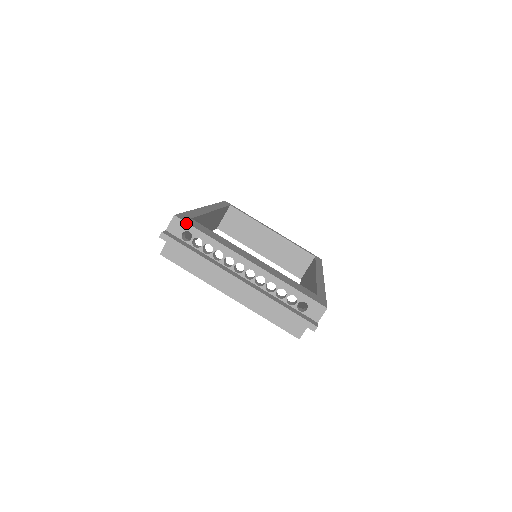
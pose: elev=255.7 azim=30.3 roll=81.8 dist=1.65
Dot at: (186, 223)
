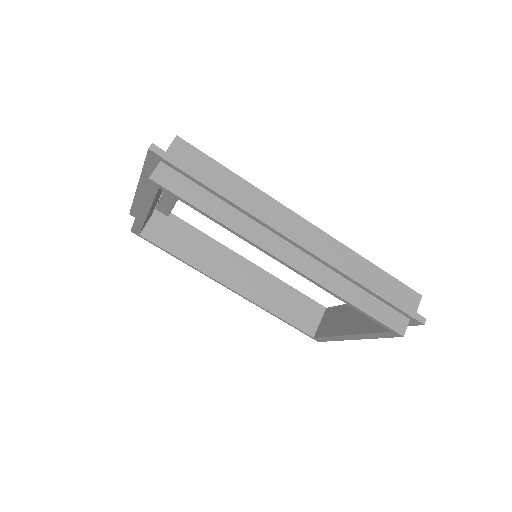
Dot at: occluded
